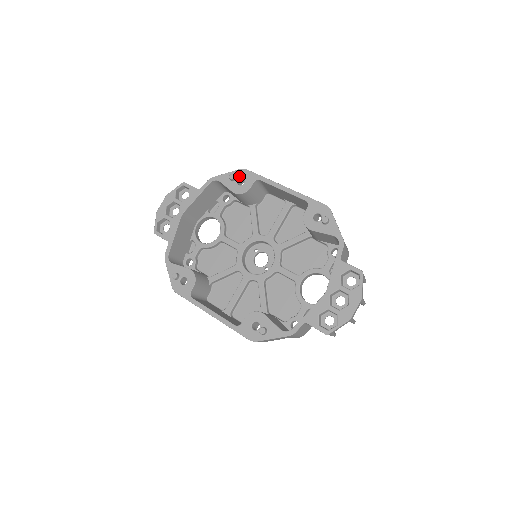
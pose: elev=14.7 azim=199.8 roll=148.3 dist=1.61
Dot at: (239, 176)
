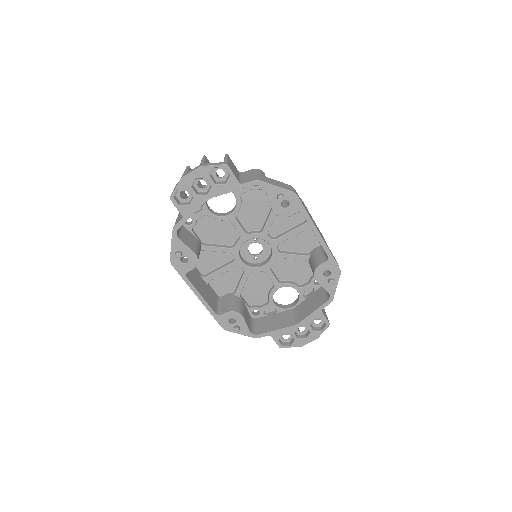
Dot at: (287, 198)
